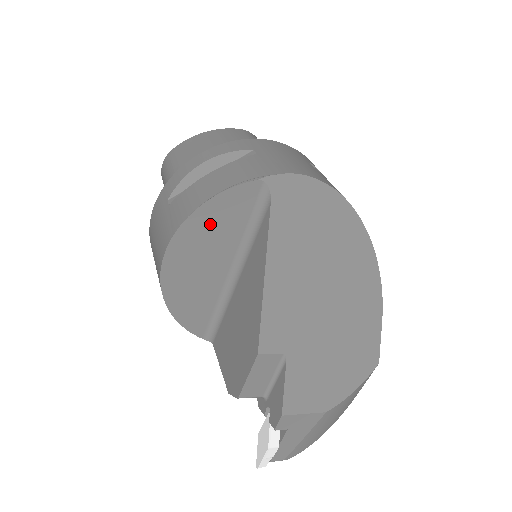
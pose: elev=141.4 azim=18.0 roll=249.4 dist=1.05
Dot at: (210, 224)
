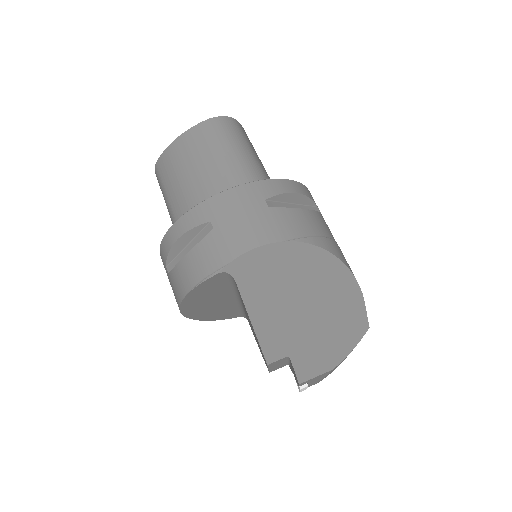
Dot at: (200, 296)
